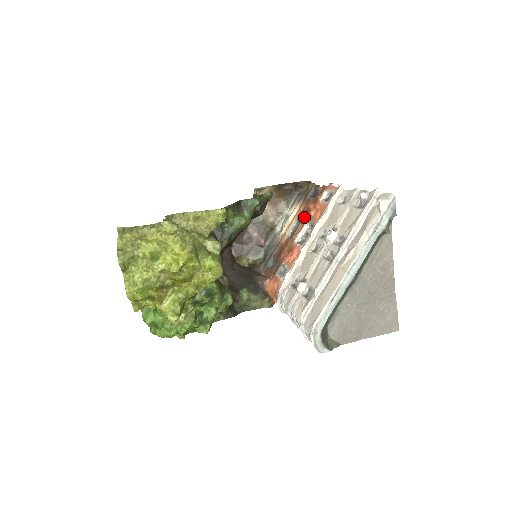
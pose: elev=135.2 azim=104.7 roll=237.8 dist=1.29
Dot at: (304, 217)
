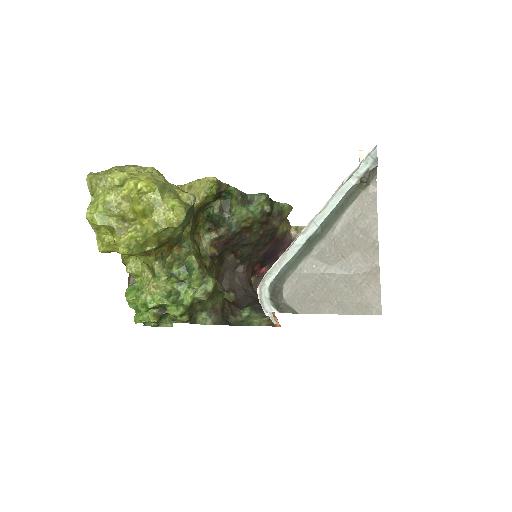
Dot at: occluded
